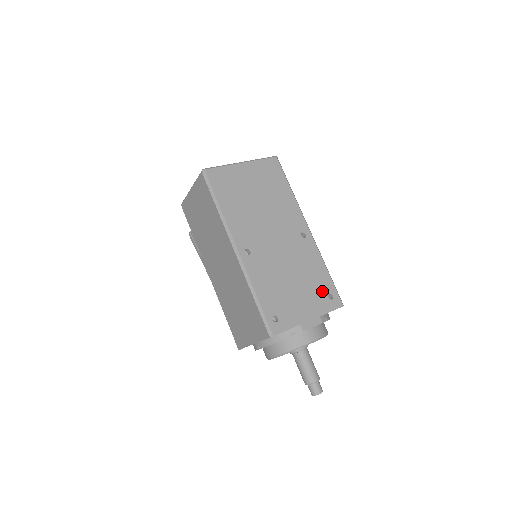
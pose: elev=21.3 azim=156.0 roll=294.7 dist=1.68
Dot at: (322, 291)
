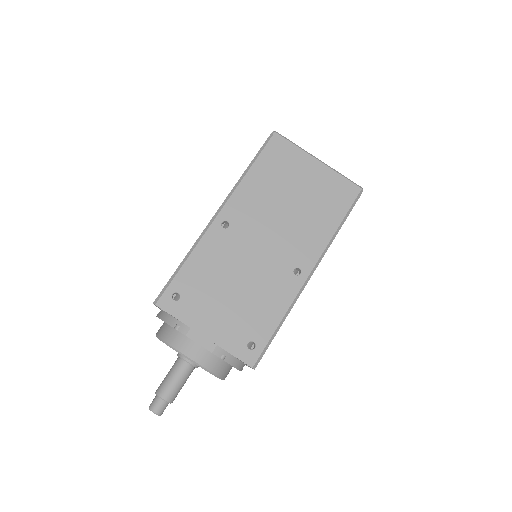
Dot at: (249, 331)
